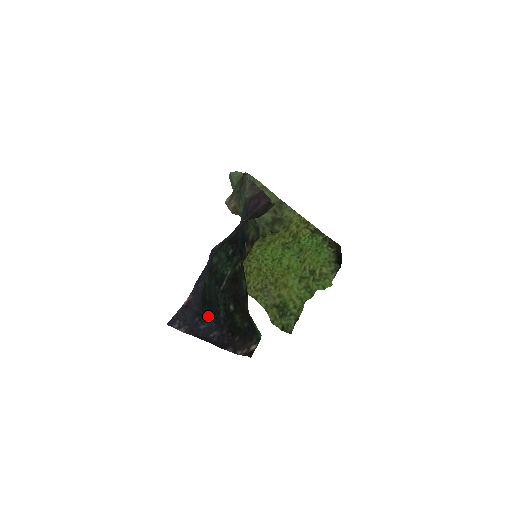
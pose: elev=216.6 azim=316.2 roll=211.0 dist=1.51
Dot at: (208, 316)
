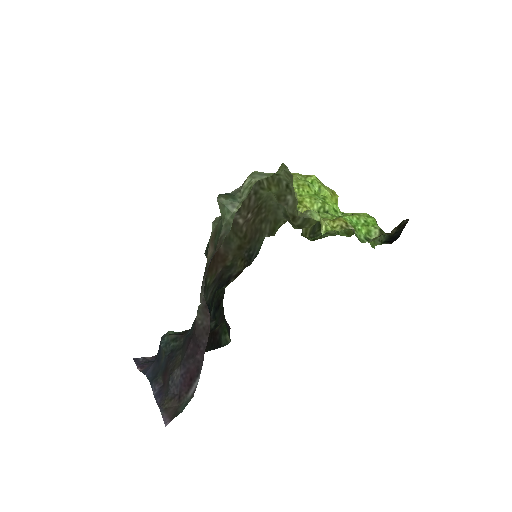
Dot at: occluded
